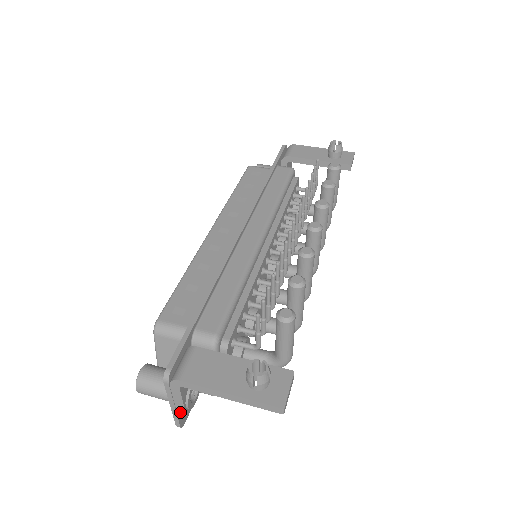
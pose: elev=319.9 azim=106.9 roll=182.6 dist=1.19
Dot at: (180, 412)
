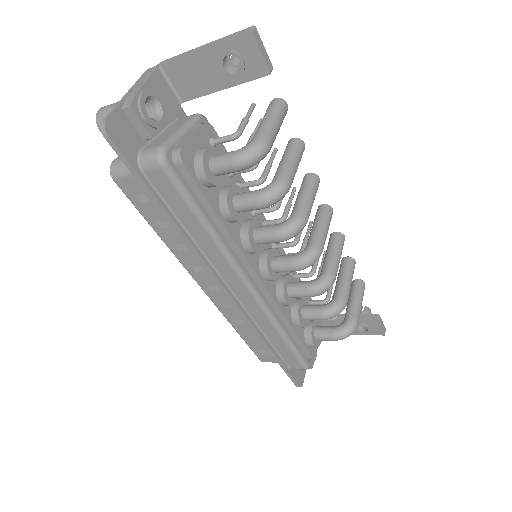
Dot at: (127, 101)
